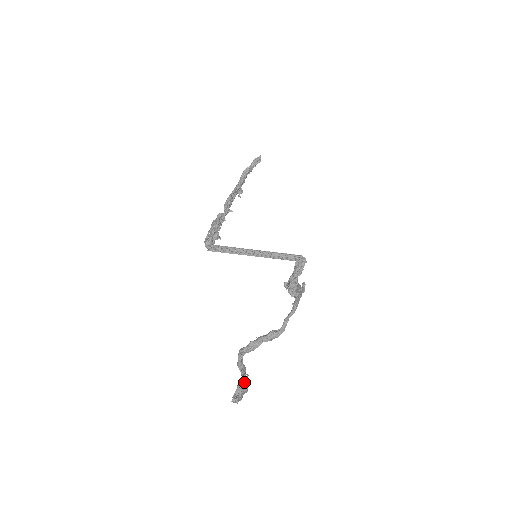
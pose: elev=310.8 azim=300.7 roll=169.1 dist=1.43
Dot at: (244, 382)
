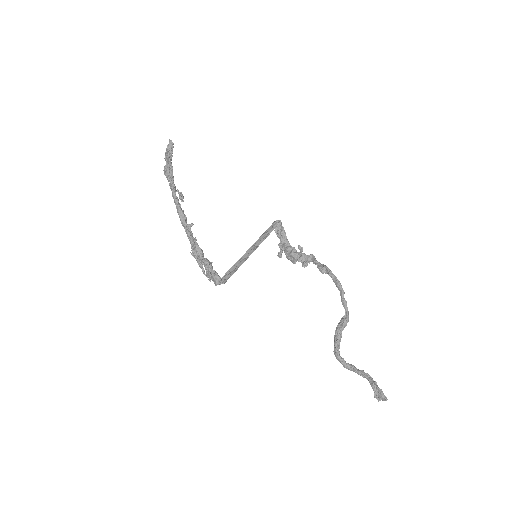
Dot at: (370, 380)
